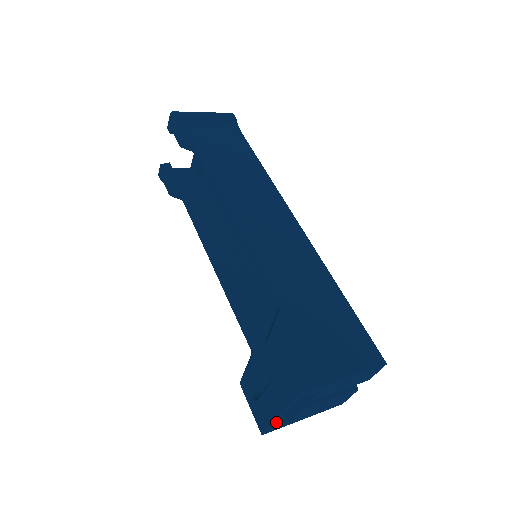
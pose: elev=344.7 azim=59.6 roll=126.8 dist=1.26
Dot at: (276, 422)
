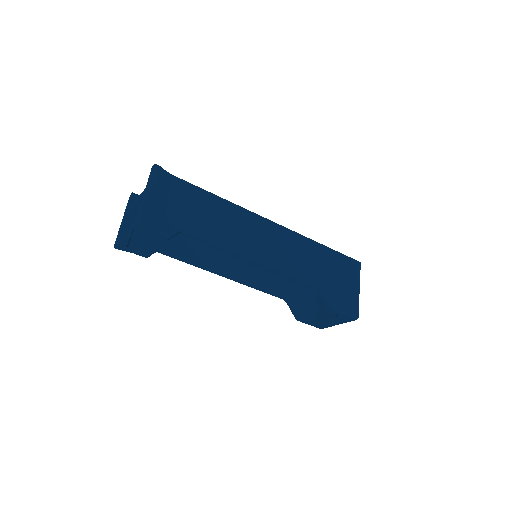
Dot at: occluded
